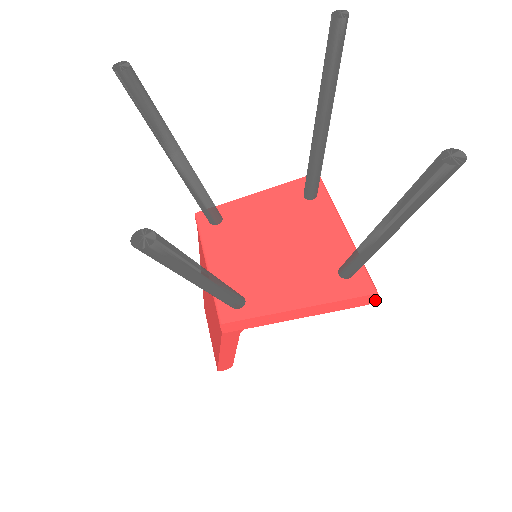
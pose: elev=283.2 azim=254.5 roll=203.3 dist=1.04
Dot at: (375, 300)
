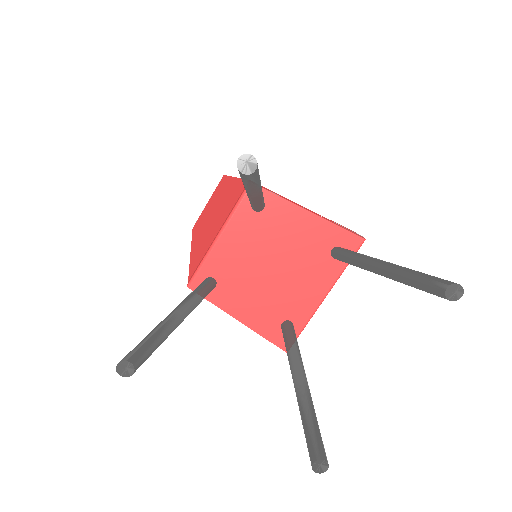
Dot at: occluded
